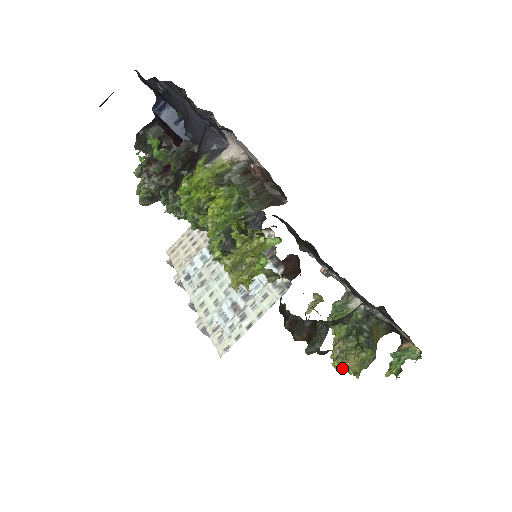
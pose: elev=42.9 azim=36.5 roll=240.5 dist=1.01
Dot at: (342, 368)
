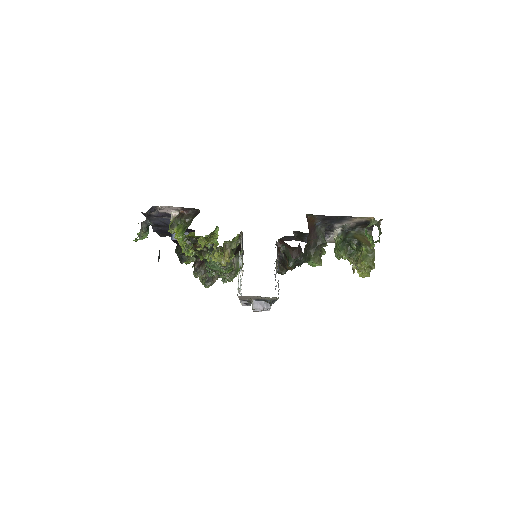
Dot at: (360, 271)
